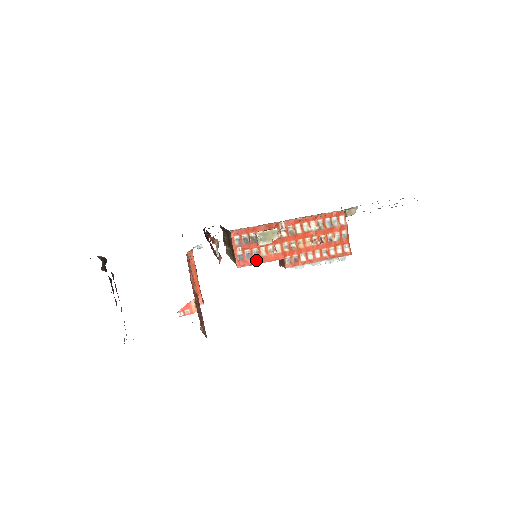
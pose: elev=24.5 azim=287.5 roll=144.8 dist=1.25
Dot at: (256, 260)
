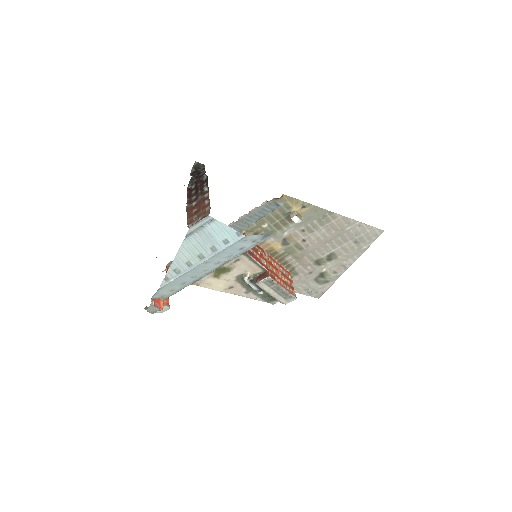
Dot at: (256, 258)
